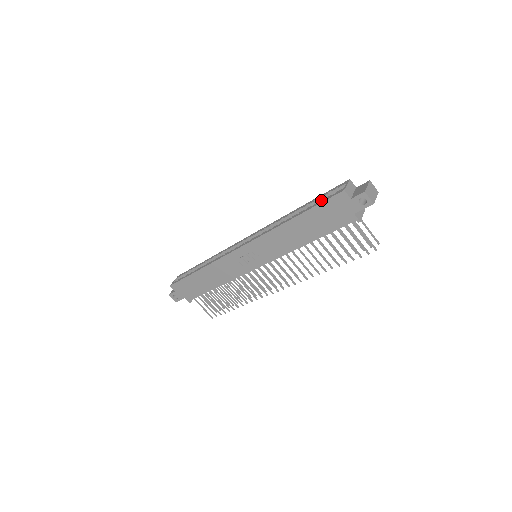
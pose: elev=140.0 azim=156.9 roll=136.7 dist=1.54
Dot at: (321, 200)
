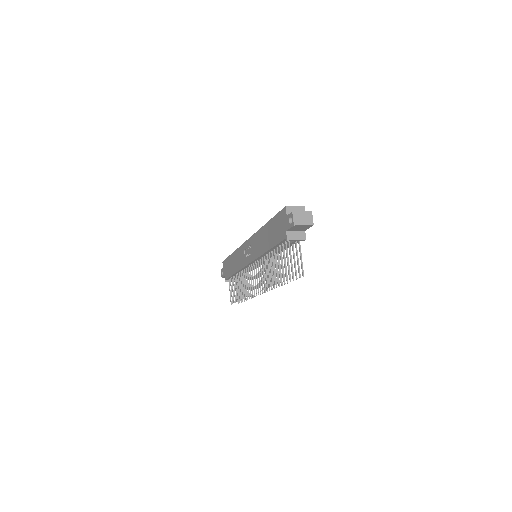
Dot at: occluded
